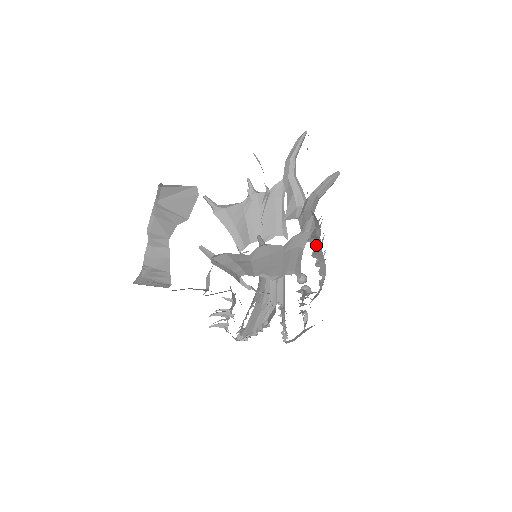
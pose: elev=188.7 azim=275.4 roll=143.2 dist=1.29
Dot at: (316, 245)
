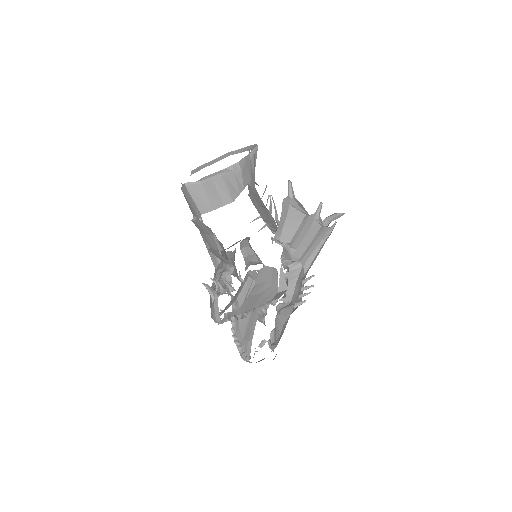
Dot at: (291, 277)
